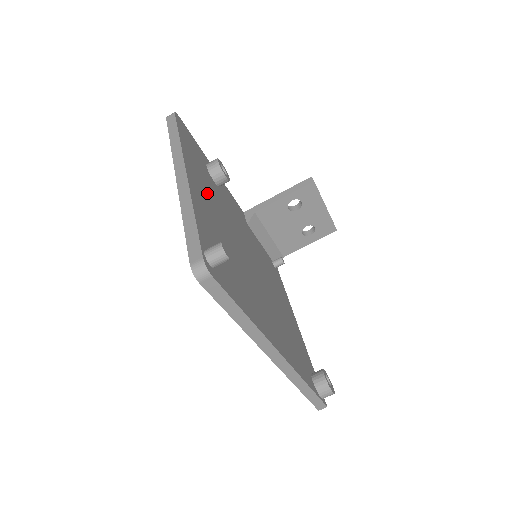
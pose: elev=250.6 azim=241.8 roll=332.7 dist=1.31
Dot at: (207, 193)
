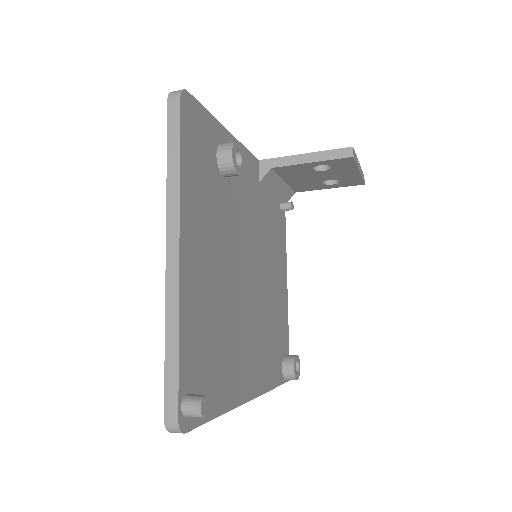
Dot at: (206, 238)
